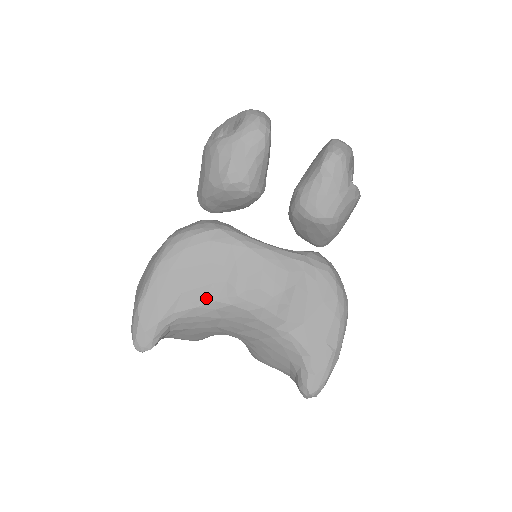
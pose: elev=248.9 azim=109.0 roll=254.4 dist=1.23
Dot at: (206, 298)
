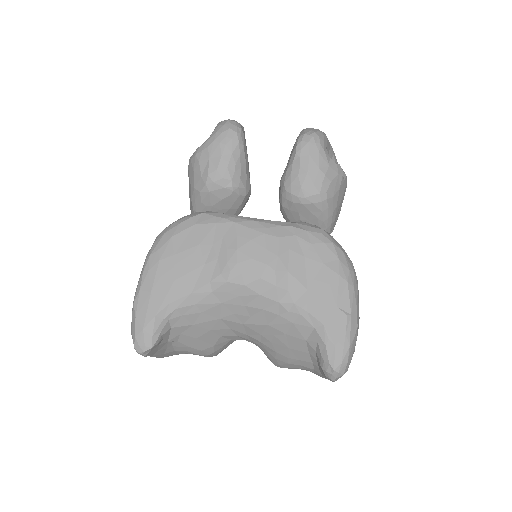
Dot at: (200, 281)
